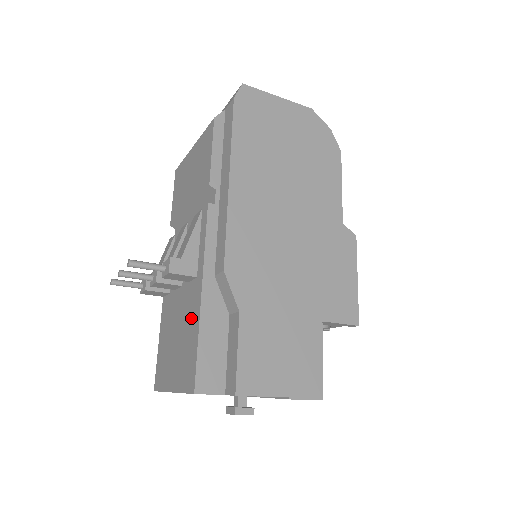
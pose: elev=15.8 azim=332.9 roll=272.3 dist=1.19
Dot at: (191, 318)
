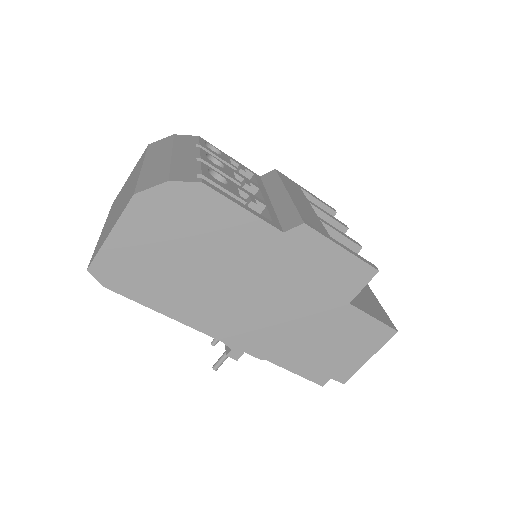
Dot at: occluded
